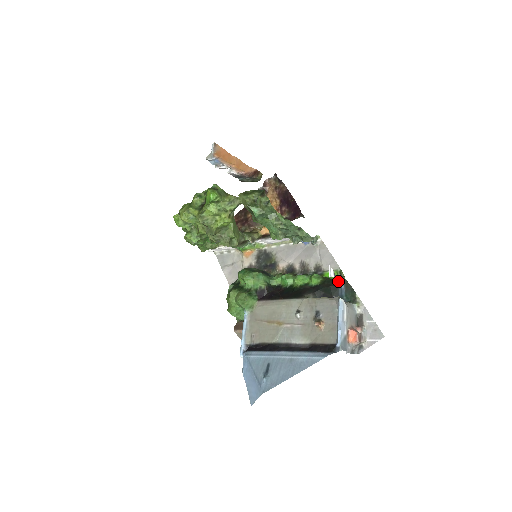
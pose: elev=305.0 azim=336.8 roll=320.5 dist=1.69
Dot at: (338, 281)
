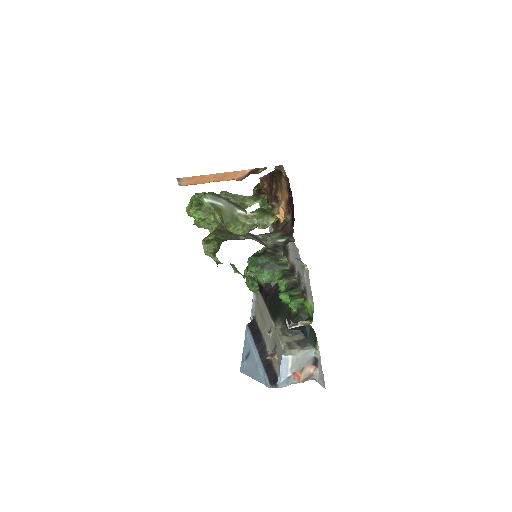
Dot at: (305, 323)
